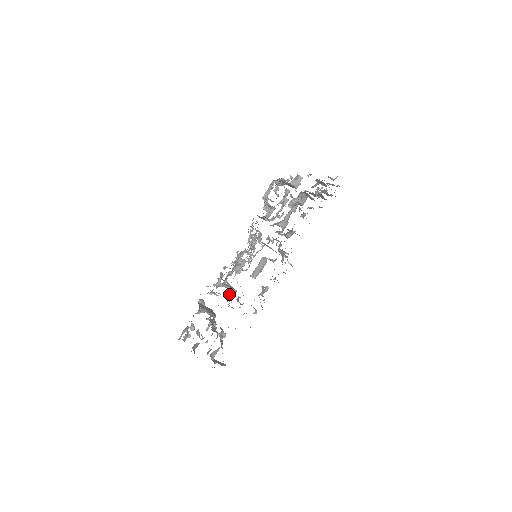
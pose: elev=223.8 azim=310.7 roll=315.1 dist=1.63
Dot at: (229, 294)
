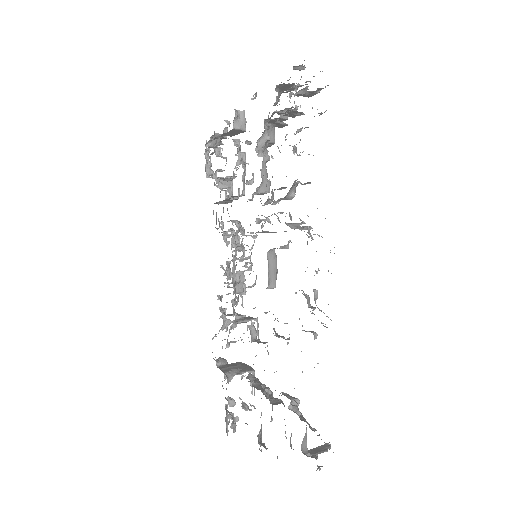
Dot at: (255, 332)
